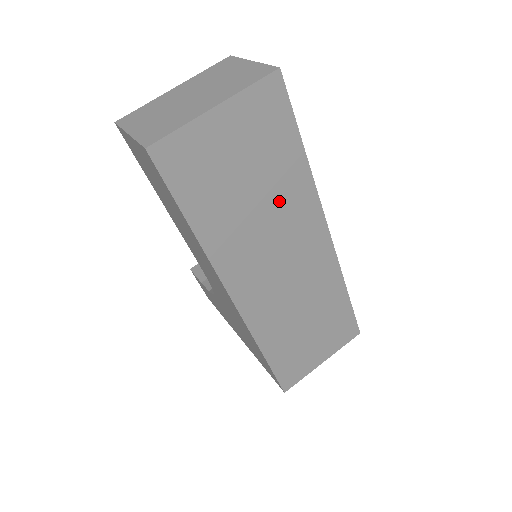
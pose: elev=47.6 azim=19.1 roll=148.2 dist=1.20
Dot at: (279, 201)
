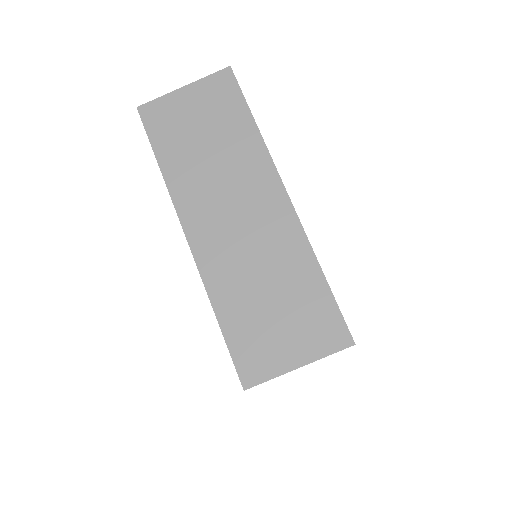
Dot at: (232, 155)
